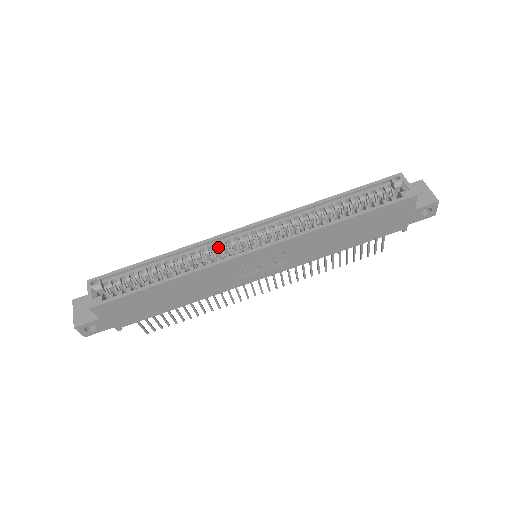
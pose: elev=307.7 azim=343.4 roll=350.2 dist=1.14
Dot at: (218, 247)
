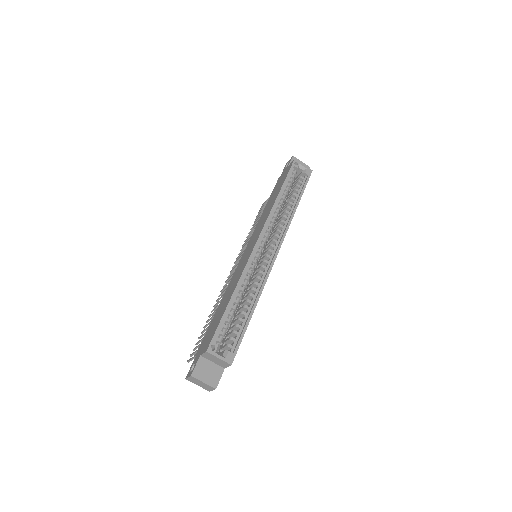
Dot at: (253, 265)
